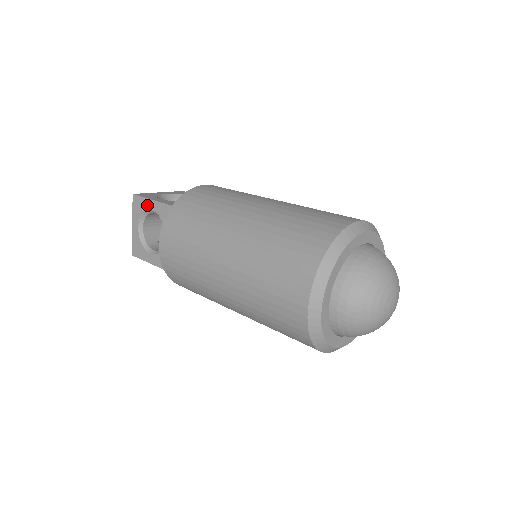
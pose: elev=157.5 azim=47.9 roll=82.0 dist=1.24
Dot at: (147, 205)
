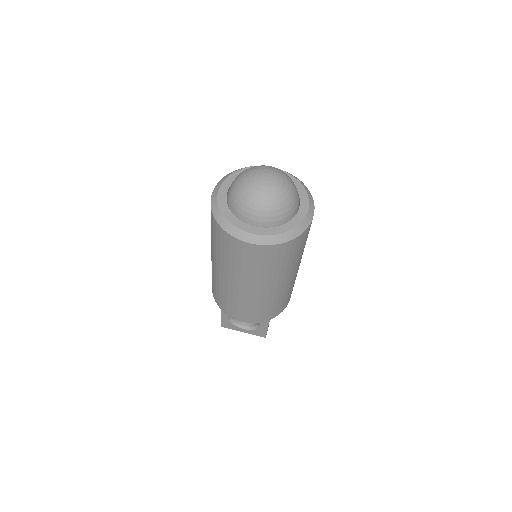
Dot at: occluded
